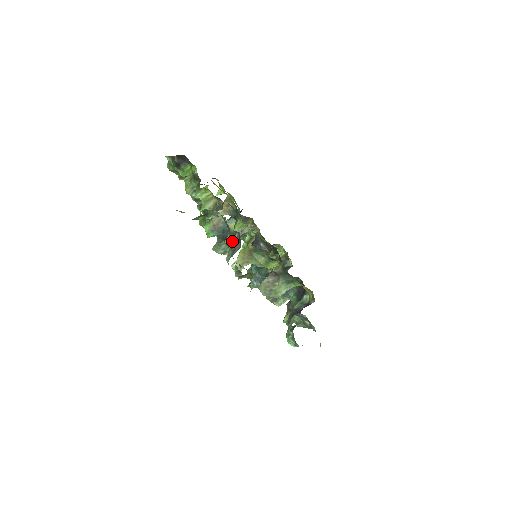
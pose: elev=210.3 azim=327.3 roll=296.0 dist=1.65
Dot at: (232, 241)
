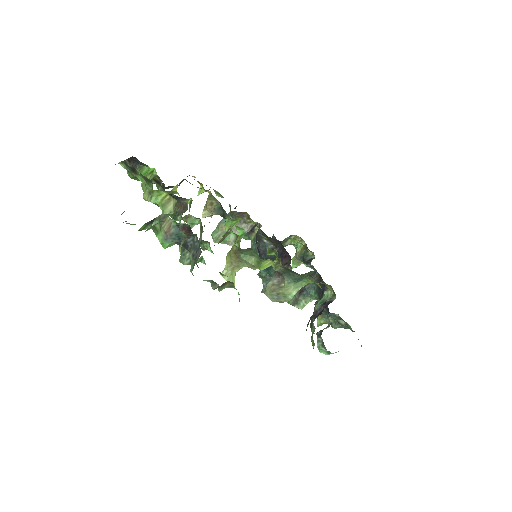
Dot at: (192, 247)
